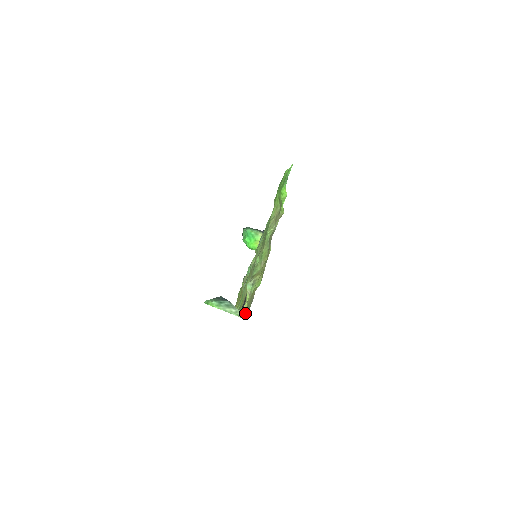
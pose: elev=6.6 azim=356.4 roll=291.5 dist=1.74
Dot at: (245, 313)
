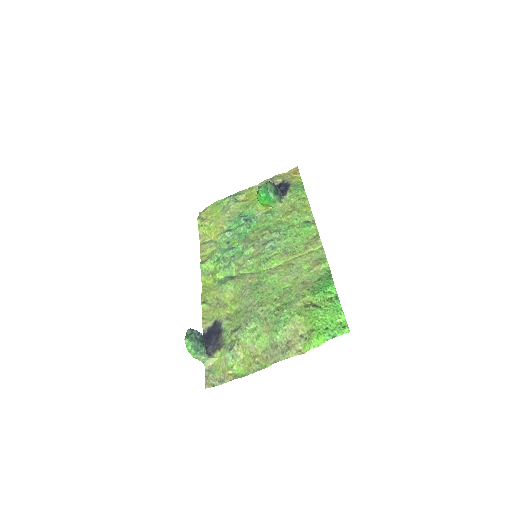
Dot at: (210, 383)
